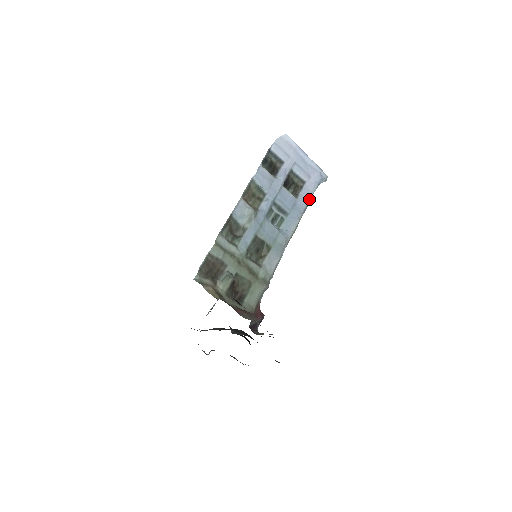
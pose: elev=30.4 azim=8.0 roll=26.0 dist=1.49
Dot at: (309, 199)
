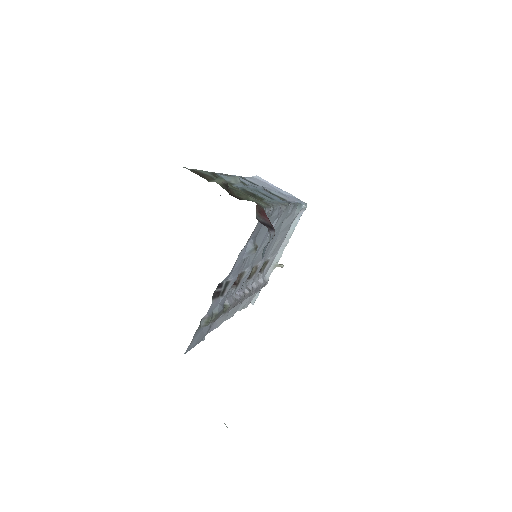
Dot at: (294, 203)
